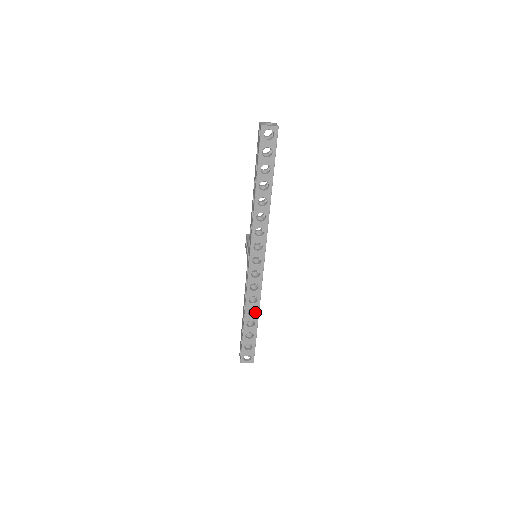
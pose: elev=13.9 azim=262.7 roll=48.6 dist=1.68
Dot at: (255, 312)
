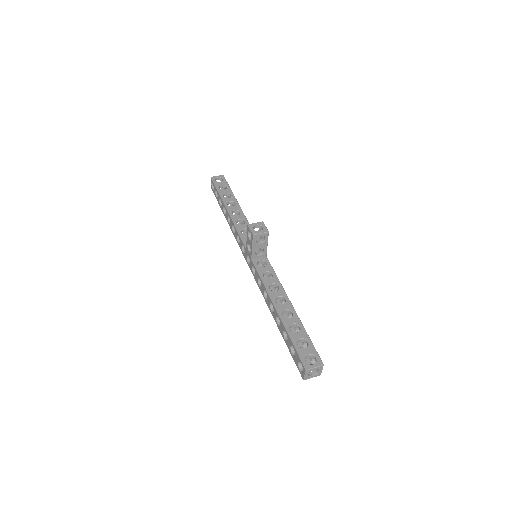
Dot at: occluded
